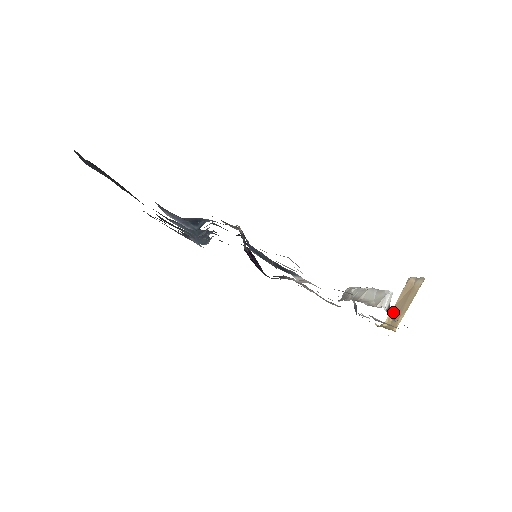
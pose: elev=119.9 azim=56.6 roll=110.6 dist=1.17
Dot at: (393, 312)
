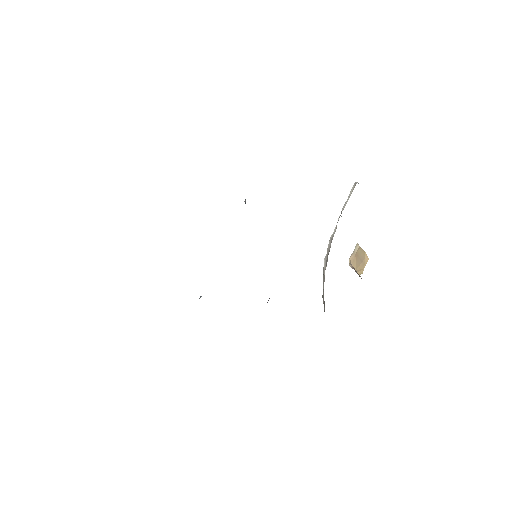
Dot at: (358, 269)
